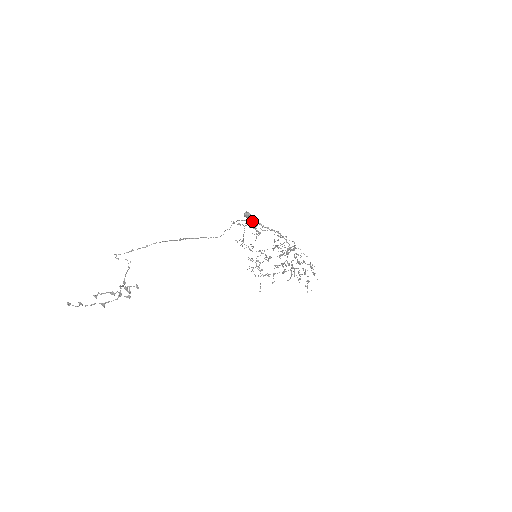
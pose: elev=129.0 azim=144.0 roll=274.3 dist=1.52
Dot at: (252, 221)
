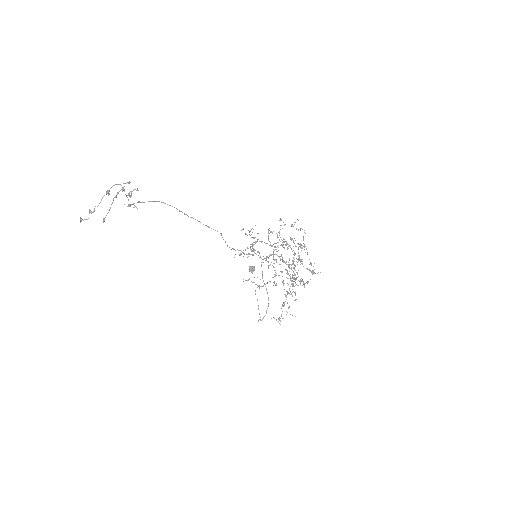
Dot at: (252, 255)
